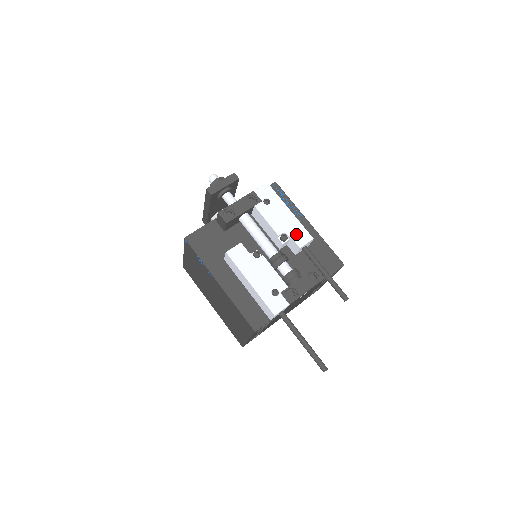
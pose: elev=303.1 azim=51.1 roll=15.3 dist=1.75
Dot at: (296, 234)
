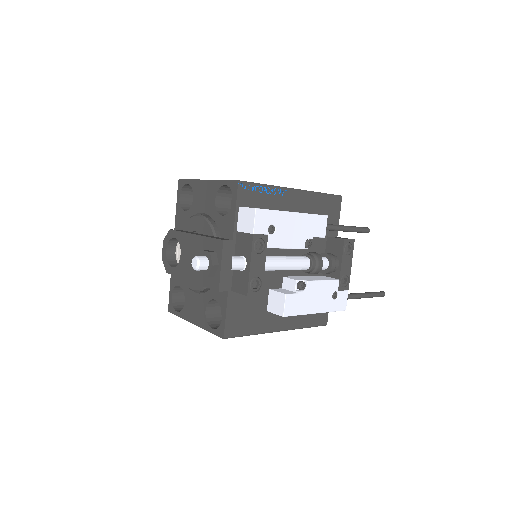
Dot at: (314, 230)
